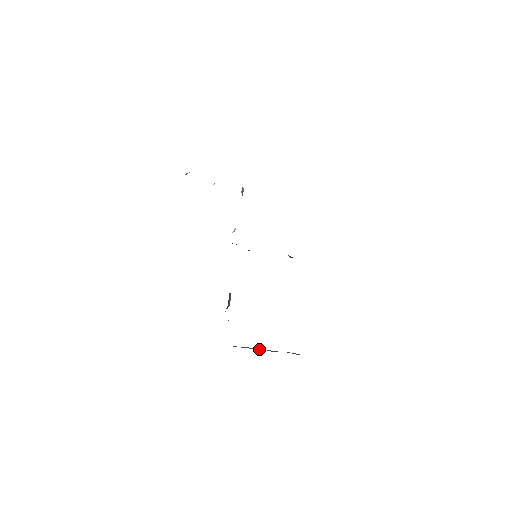
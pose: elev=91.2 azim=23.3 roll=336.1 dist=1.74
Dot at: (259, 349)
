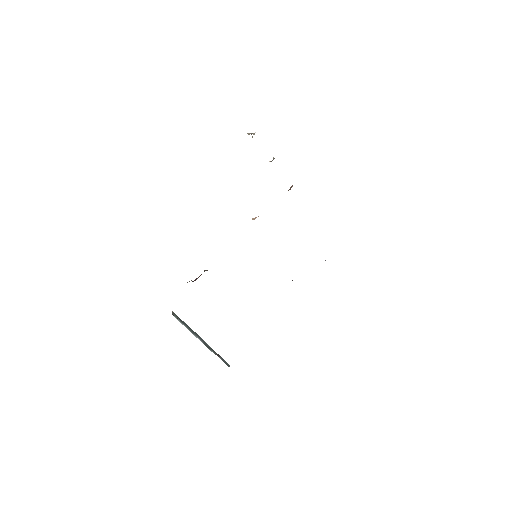
Dot at: (196, 335)
